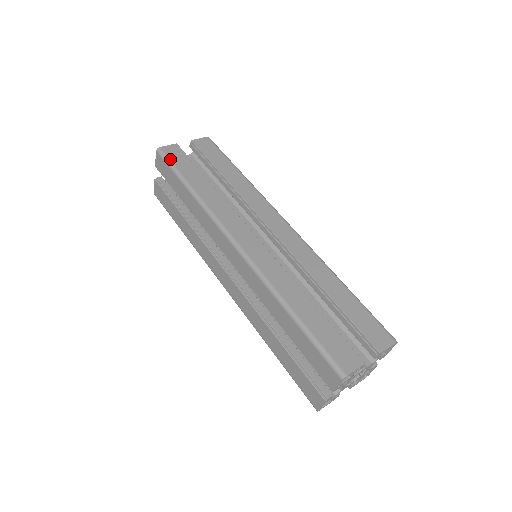
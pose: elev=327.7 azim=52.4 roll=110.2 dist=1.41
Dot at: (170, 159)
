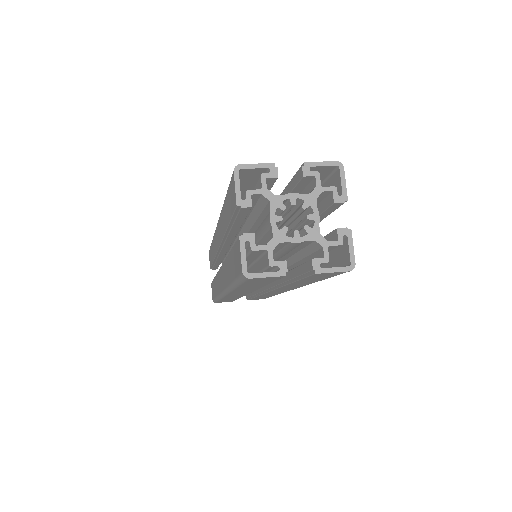
Dot at: occluded
